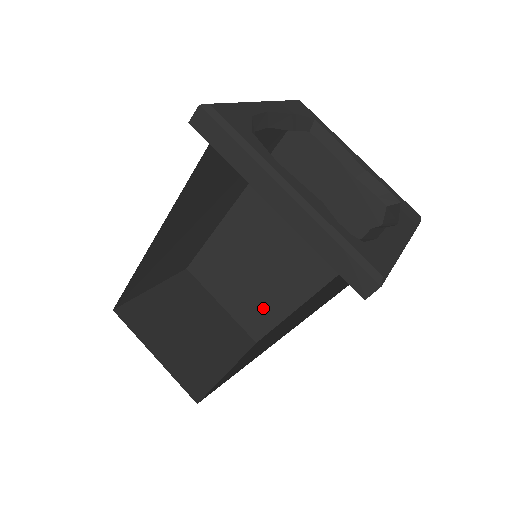
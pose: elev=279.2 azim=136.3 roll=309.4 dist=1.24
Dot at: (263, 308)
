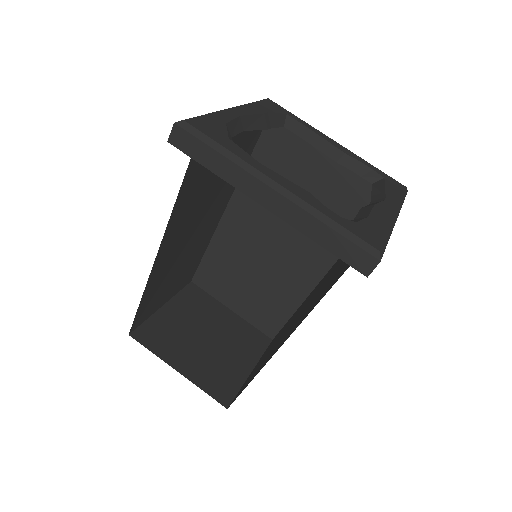
Dot at: (272, 305)
